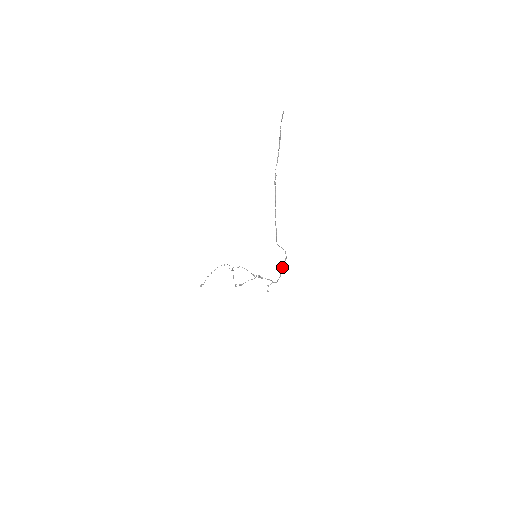
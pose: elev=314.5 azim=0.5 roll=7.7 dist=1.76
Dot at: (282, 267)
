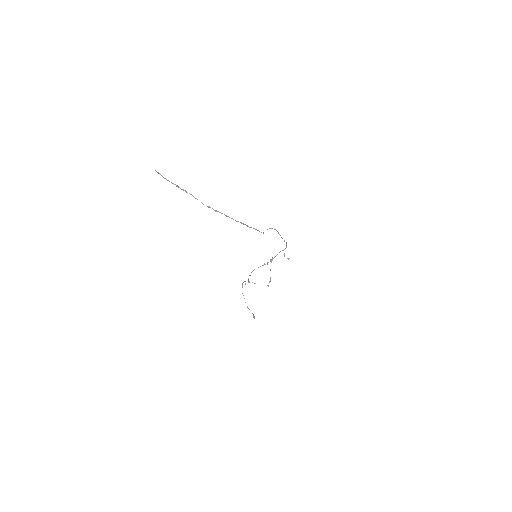
Dot at: (281, 237)
